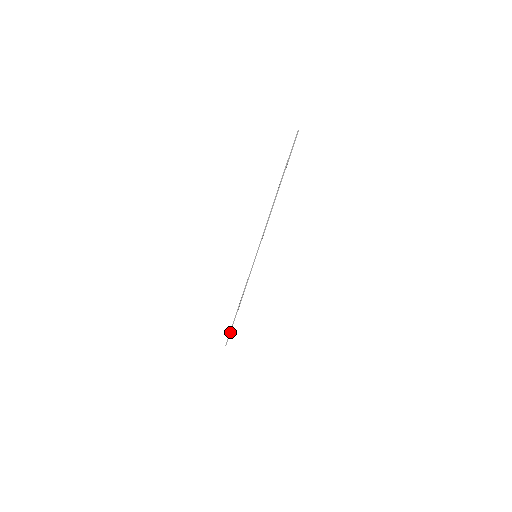
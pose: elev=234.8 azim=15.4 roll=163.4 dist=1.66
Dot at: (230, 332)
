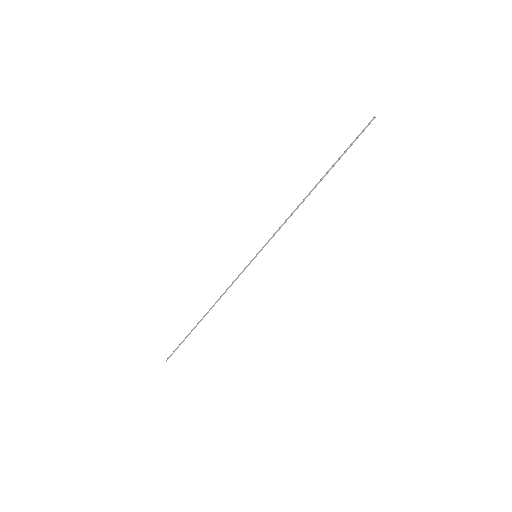
Dot at: (180, 344)
